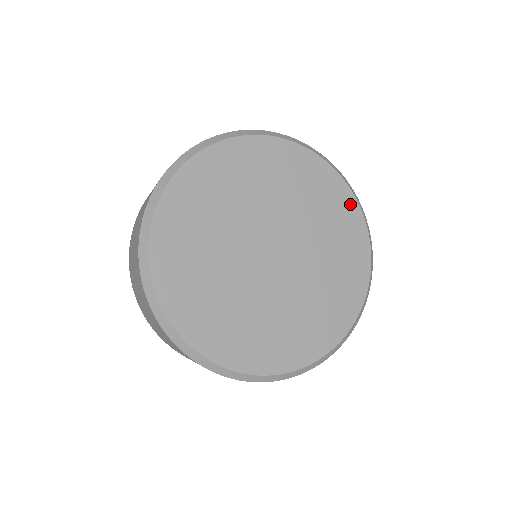
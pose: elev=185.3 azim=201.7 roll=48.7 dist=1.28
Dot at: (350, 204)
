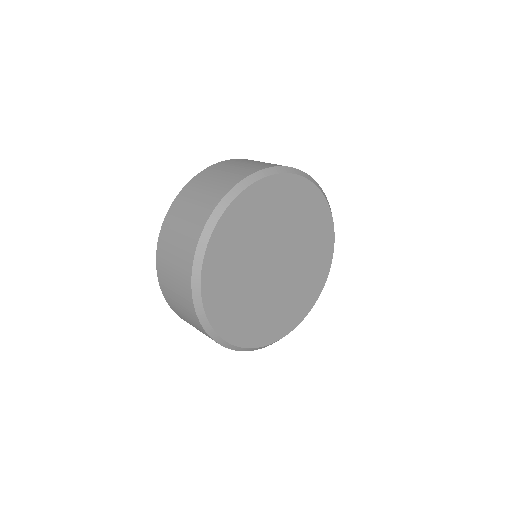
Dot at: (312, 191)
